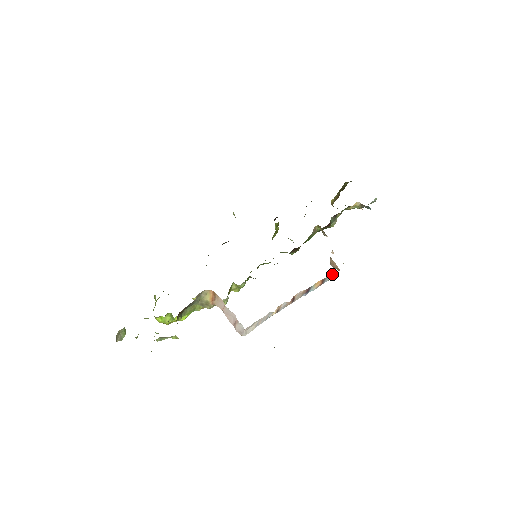
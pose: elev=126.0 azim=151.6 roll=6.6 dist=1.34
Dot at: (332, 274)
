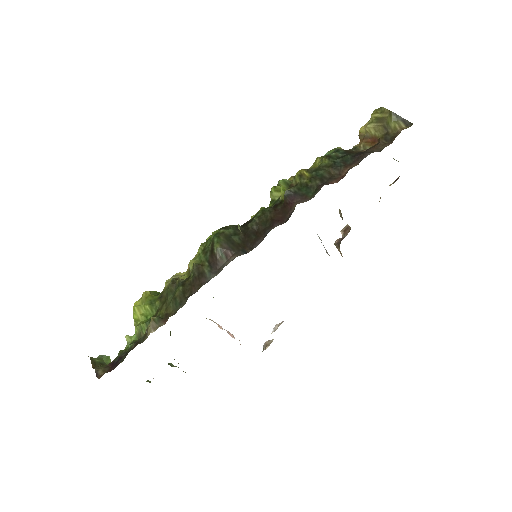
Dot at: occluded
